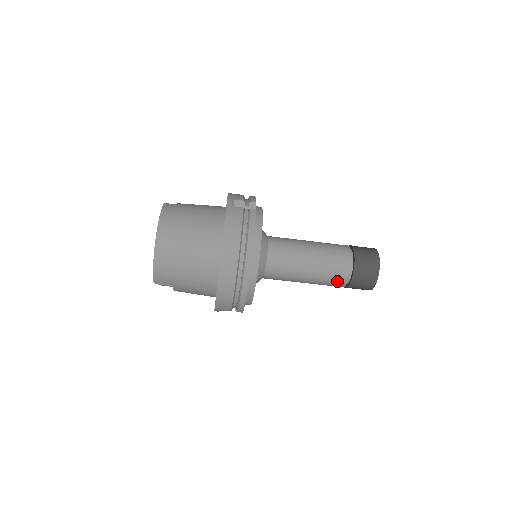
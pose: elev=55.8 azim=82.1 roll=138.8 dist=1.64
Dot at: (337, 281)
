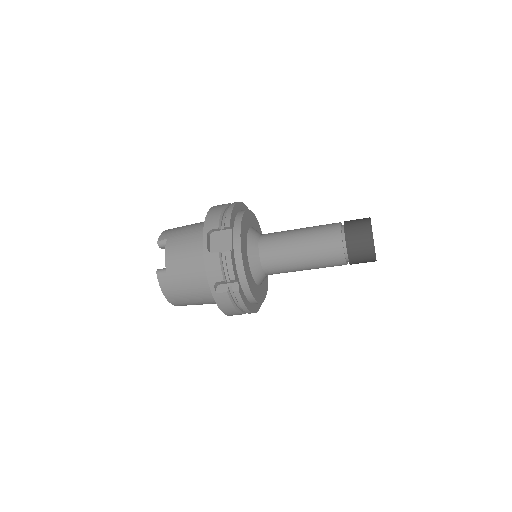
Dot at: occluded
